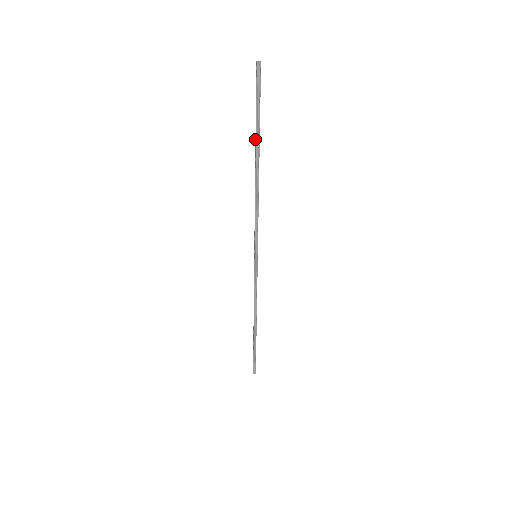
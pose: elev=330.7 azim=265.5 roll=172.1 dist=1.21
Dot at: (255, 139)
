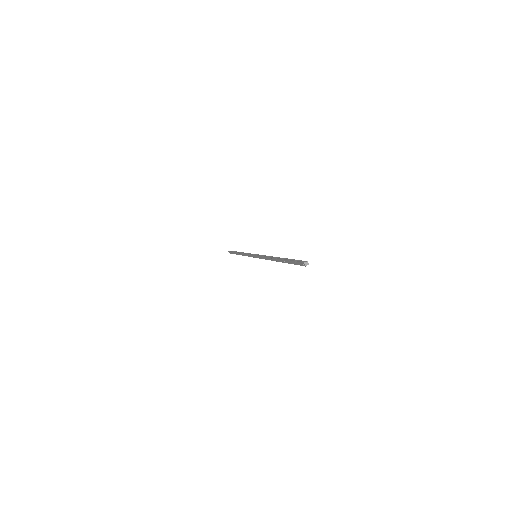
Dot at: (283, 260)
